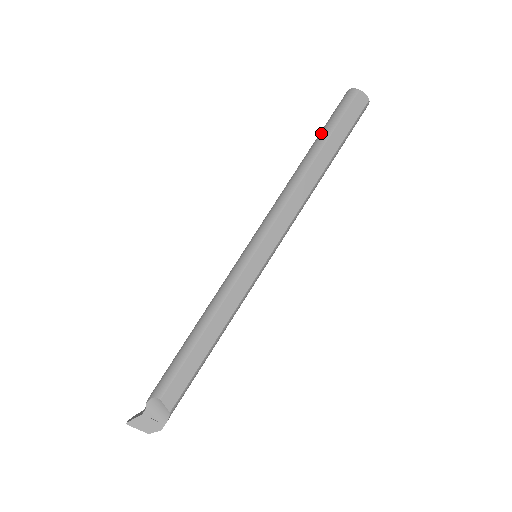
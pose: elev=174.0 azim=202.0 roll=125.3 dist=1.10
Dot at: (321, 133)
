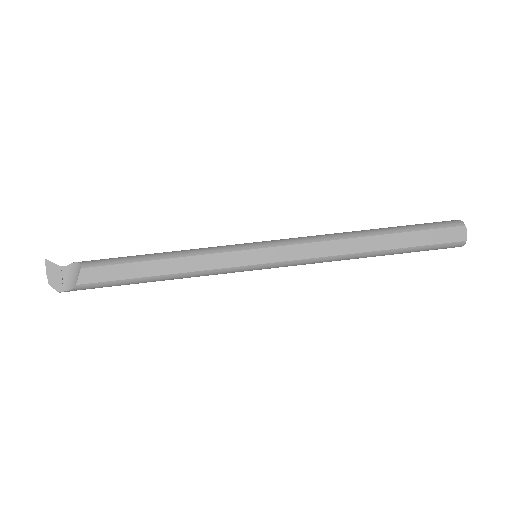
Dot at: (400, 226)
